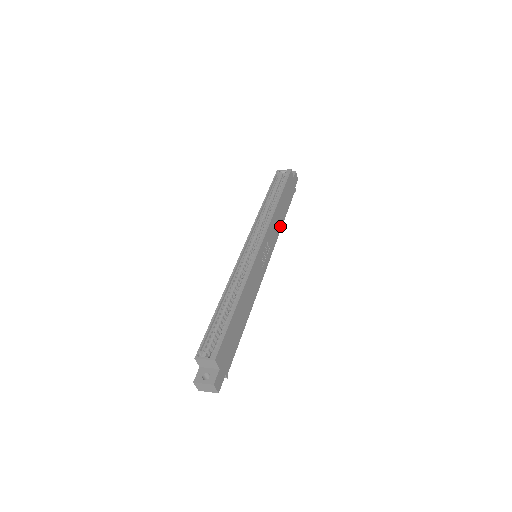
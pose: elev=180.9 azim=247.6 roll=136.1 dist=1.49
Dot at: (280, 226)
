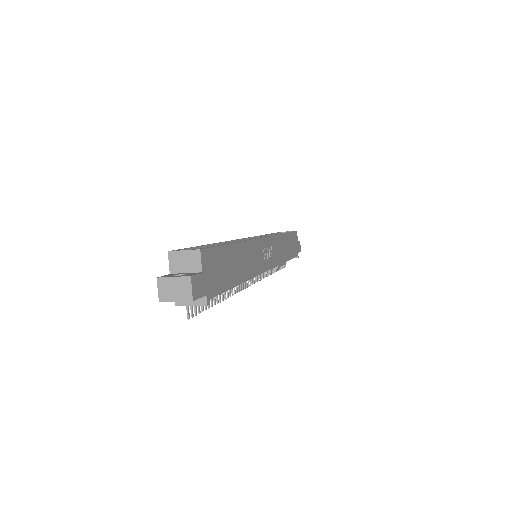
Dot at: (283, 259)
